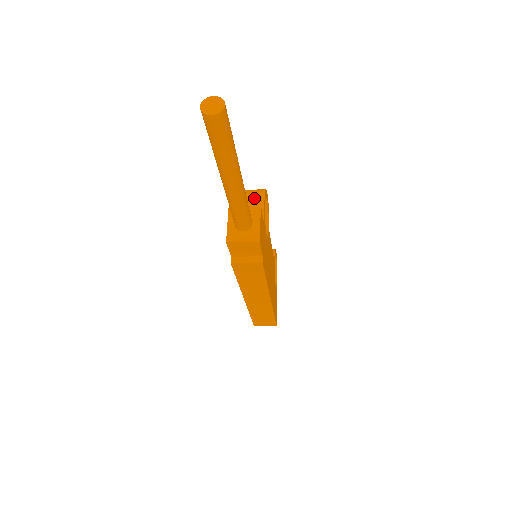
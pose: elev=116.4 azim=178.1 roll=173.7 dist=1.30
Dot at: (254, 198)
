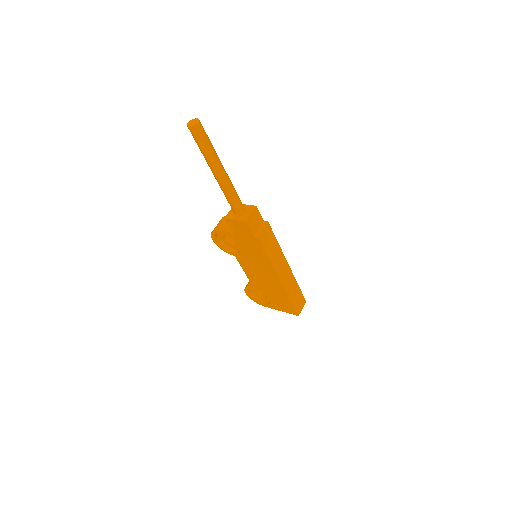
Dot at: (224, 220)
